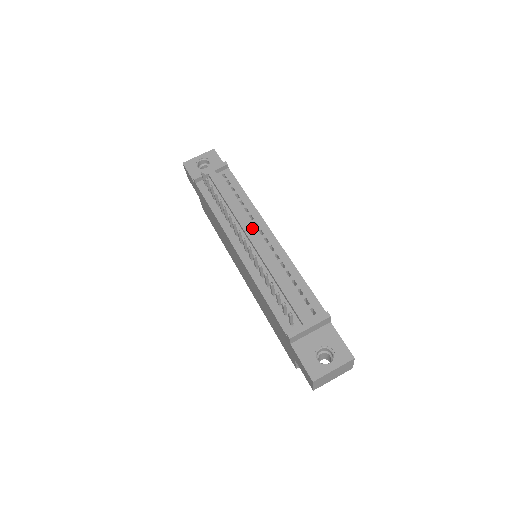
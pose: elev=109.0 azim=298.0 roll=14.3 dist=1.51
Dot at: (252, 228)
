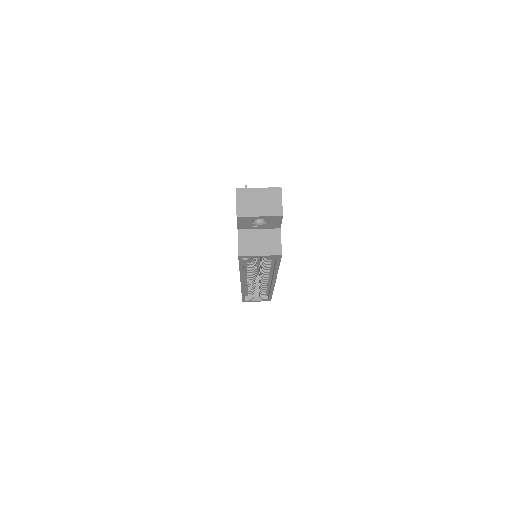
Dot at: occluded
